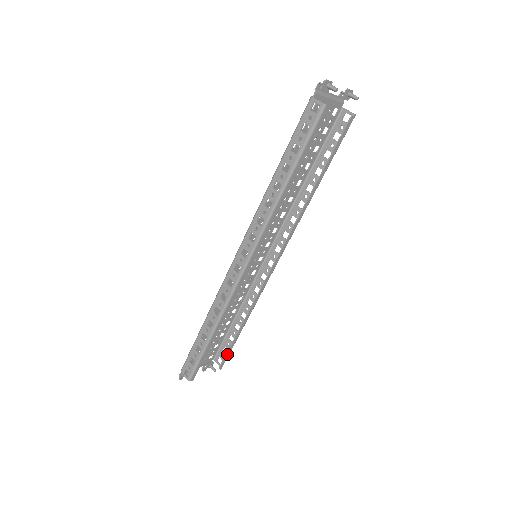
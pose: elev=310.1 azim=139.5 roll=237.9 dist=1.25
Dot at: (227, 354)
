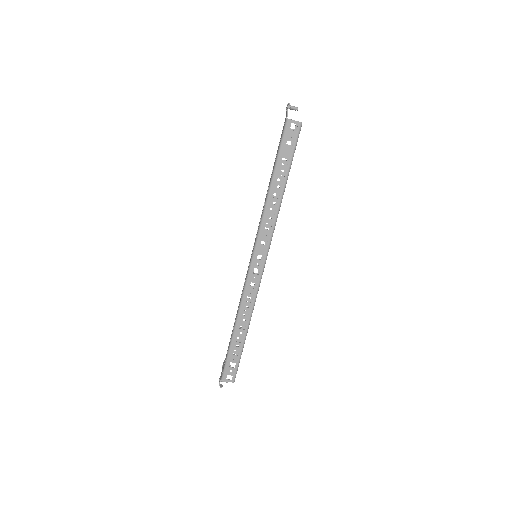
Dot at: occluded
